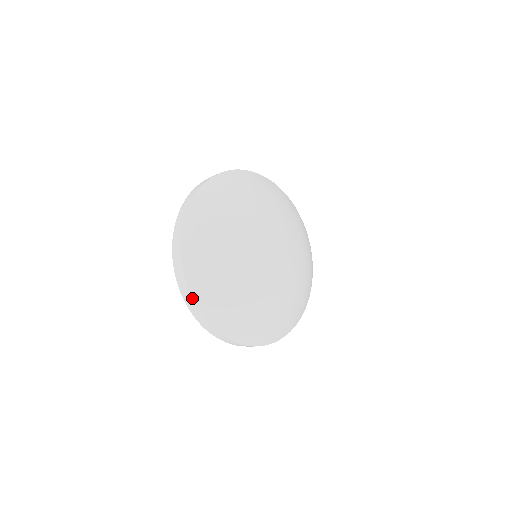
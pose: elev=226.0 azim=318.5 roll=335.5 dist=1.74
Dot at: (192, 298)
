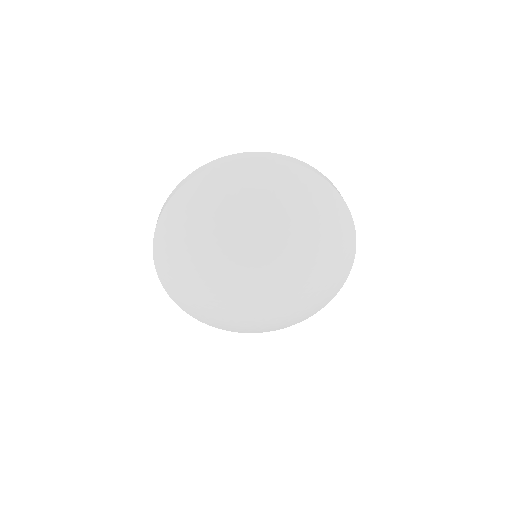
Dot at: occluded
